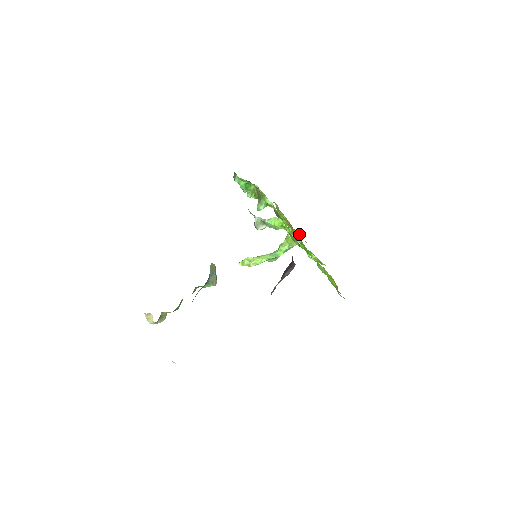
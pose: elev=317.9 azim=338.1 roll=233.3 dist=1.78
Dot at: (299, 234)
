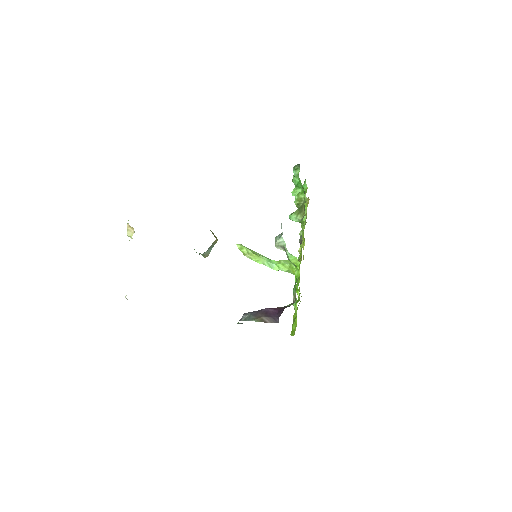
Dot at: occluded
